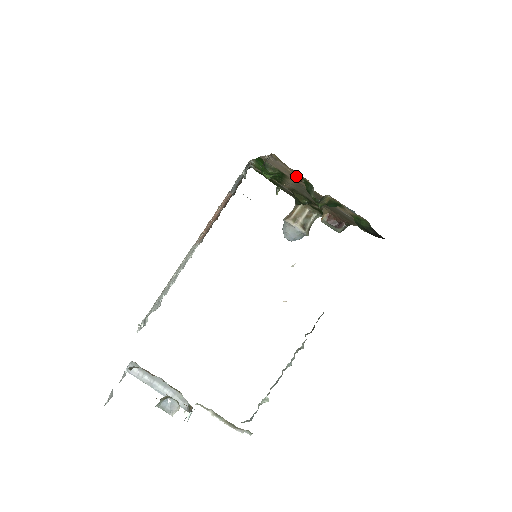
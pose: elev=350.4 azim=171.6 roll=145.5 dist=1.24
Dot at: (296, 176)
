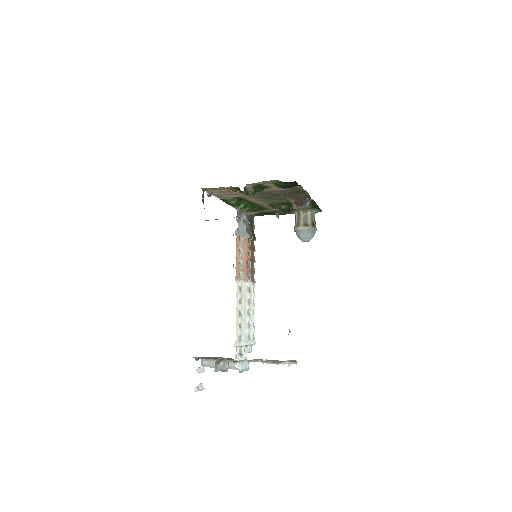
Dot at: (232, 191)
